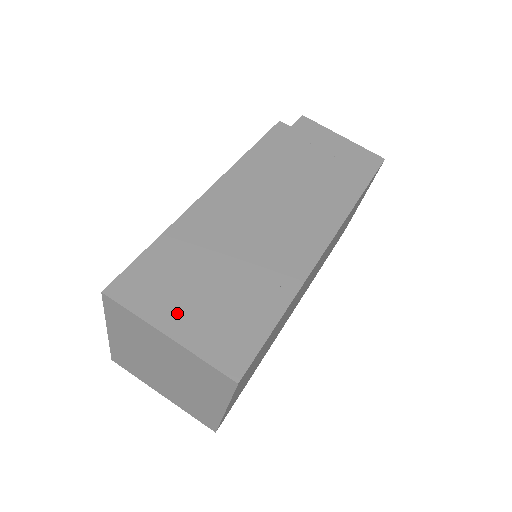
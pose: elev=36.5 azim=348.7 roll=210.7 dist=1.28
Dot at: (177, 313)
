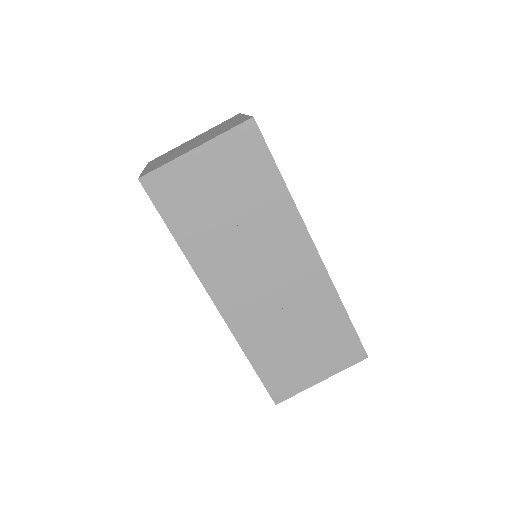
Dot at: occluded
